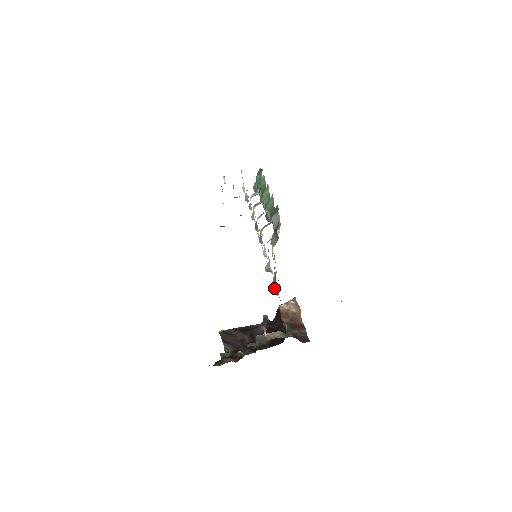
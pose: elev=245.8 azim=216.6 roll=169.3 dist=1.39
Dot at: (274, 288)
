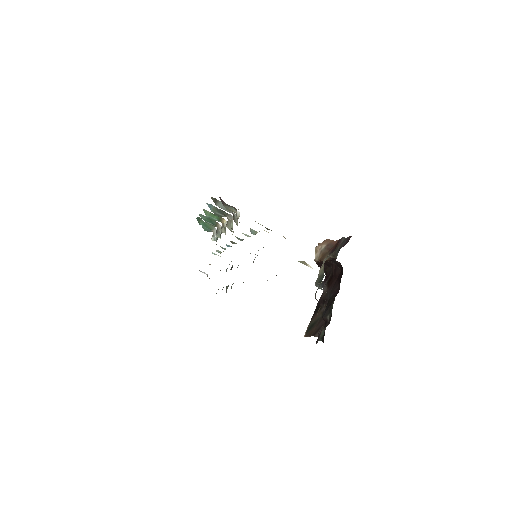
Dot at: occluded
